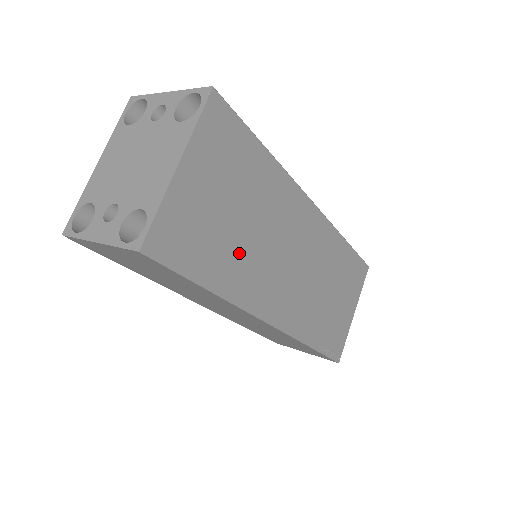
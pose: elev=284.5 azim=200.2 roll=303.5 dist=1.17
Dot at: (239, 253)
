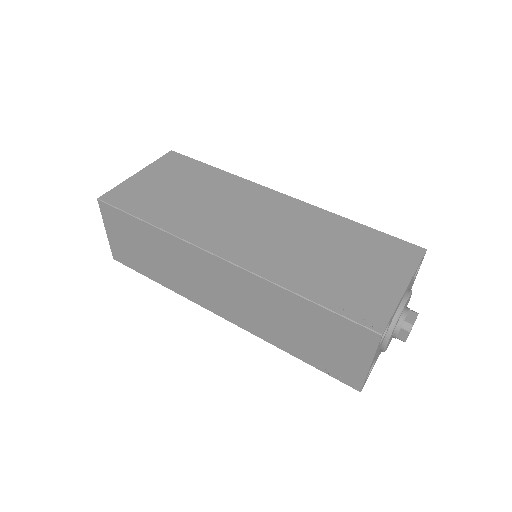
Dot at: (183, 210)
